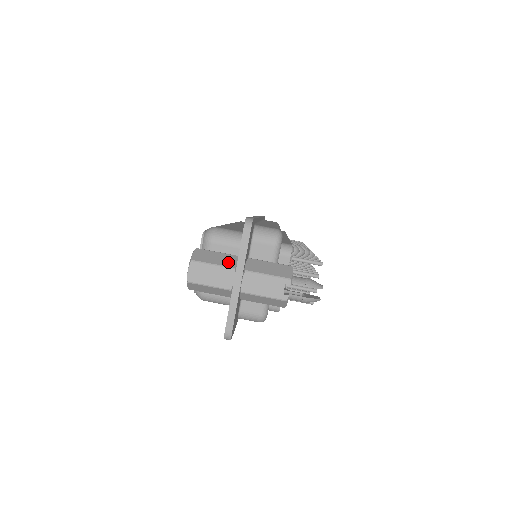
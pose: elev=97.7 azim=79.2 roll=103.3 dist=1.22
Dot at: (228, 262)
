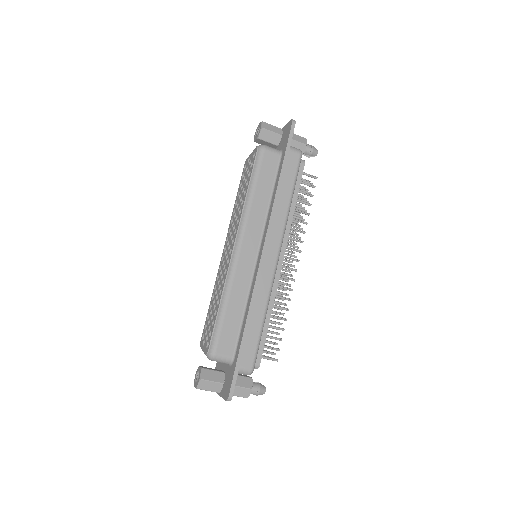
Dot at: (217, 389)
